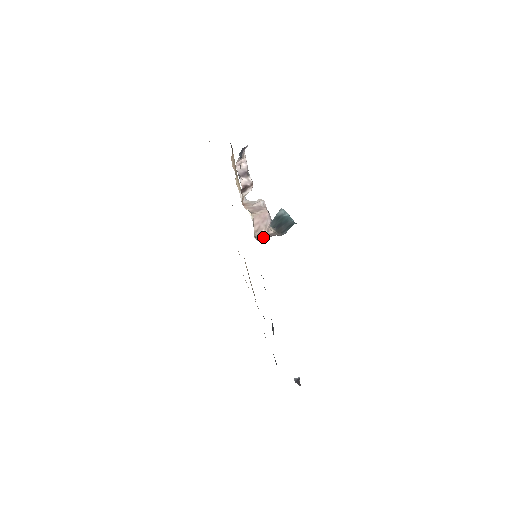
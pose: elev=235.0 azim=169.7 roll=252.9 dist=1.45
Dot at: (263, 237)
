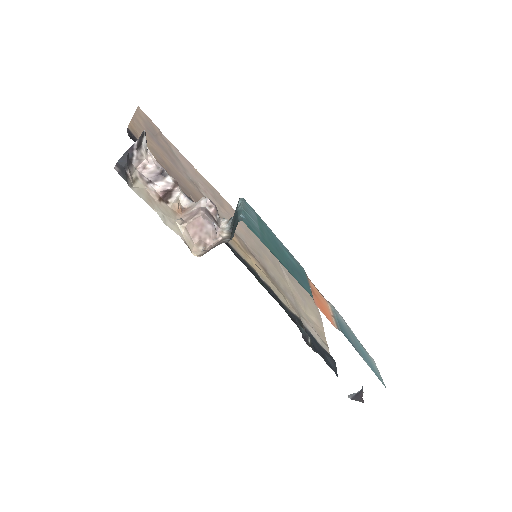
Dot at: (208, 249)
